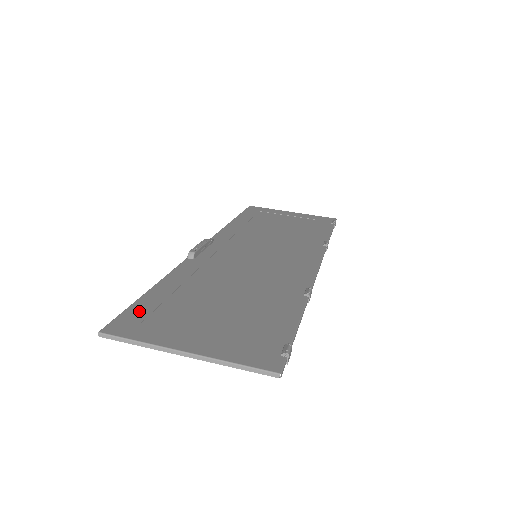
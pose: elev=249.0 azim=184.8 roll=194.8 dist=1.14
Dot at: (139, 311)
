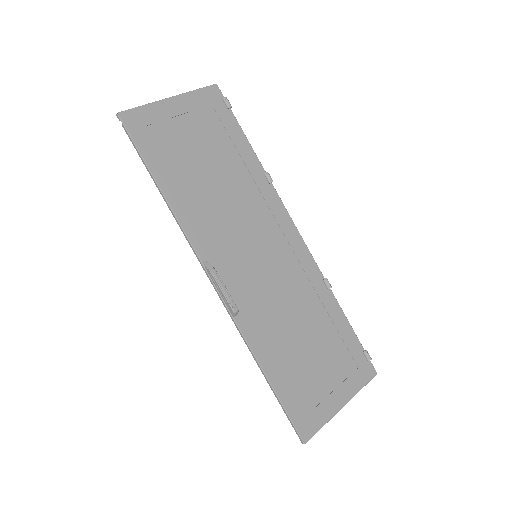
Dot at: (295, 408)
